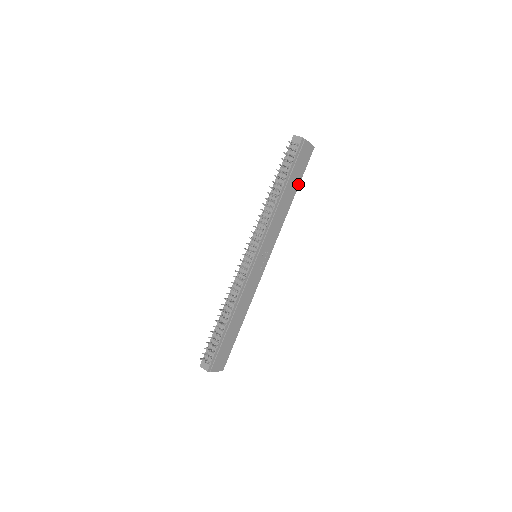
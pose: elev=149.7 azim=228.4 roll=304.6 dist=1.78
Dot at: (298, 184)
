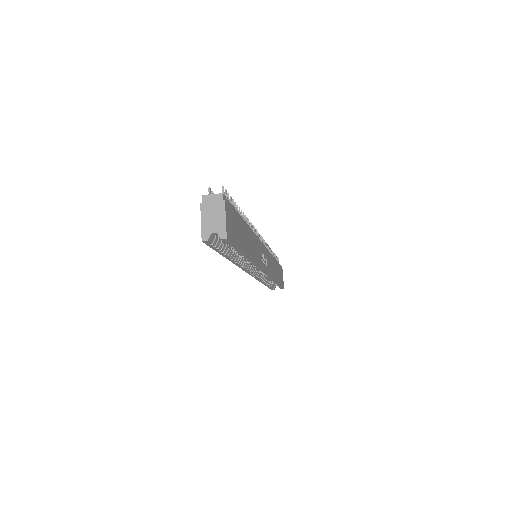
Dot at: (278, 283)
